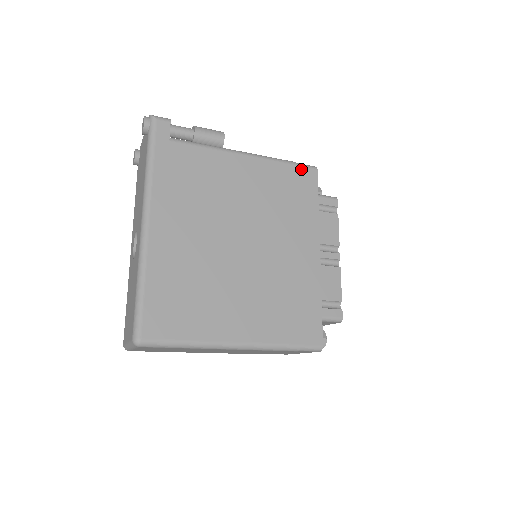
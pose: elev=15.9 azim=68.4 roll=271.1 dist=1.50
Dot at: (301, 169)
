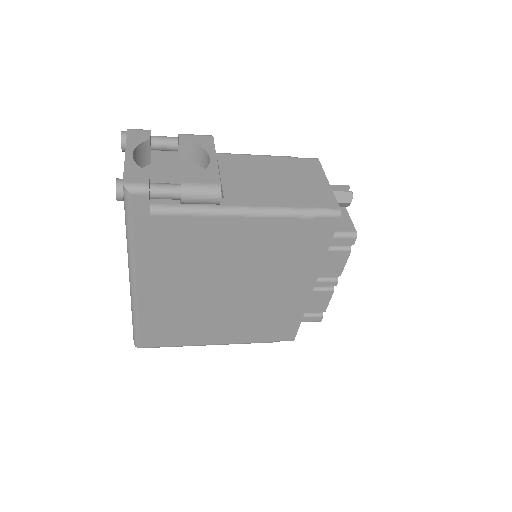
Dot at: (317, 220)
